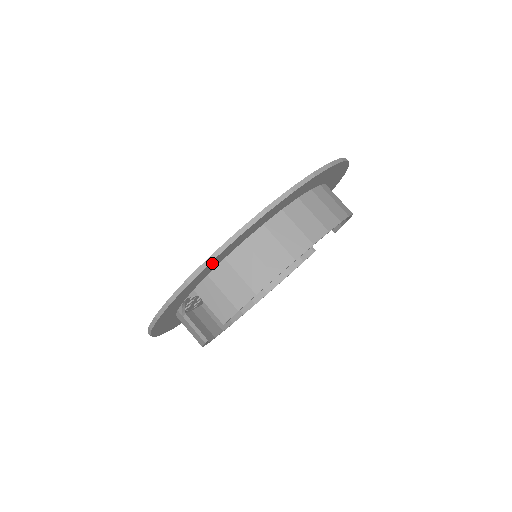
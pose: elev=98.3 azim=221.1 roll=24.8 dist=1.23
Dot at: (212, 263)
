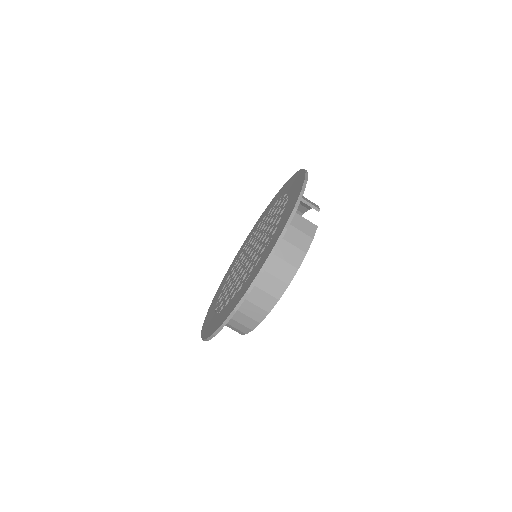
Dot at: occluded
